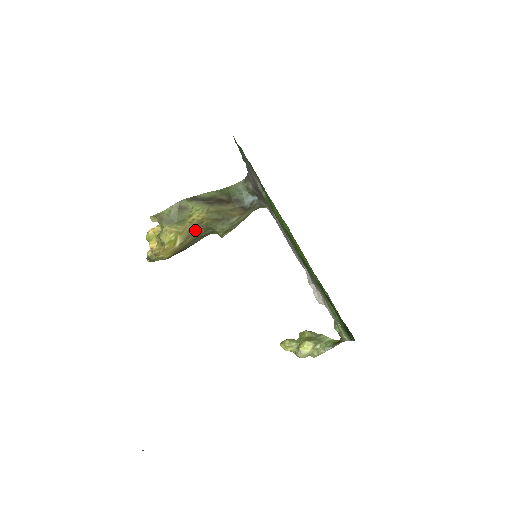
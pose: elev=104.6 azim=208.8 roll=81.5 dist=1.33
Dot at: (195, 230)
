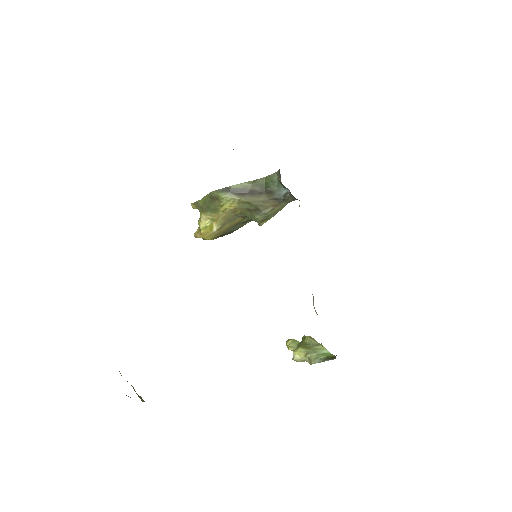
Dot at: (231, 218)
